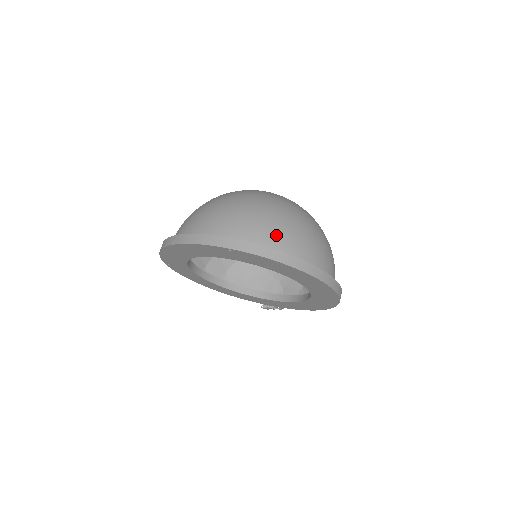
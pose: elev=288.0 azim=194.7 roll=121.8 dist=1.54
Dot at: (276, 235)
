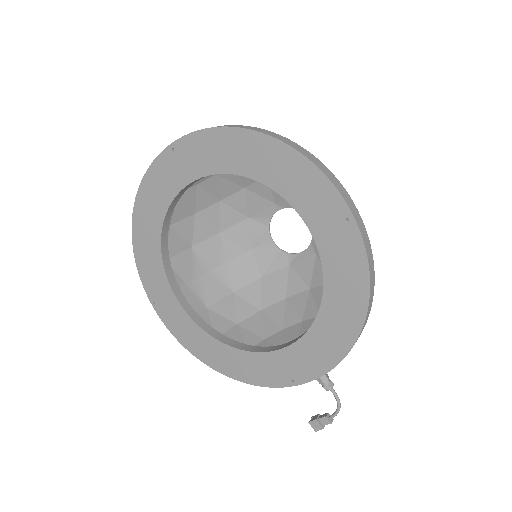
Dot at: occluded
